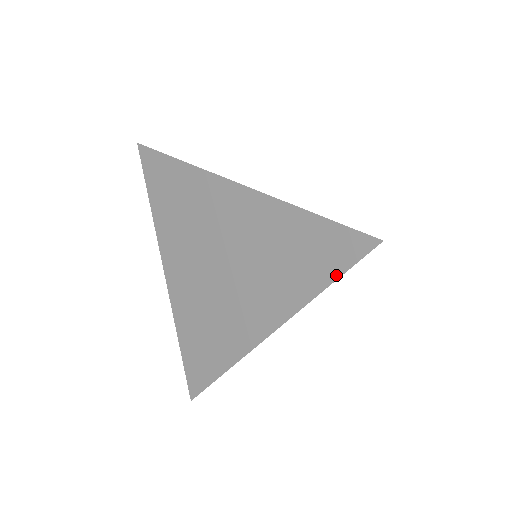
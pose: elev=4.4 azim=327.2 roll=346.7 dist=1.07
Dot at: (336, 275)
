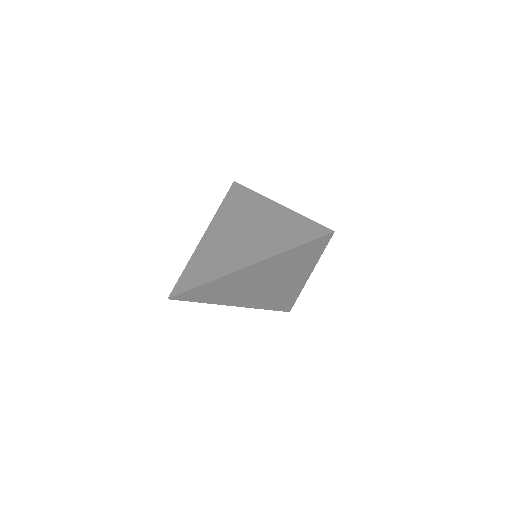
Dot at: (304, 242)
